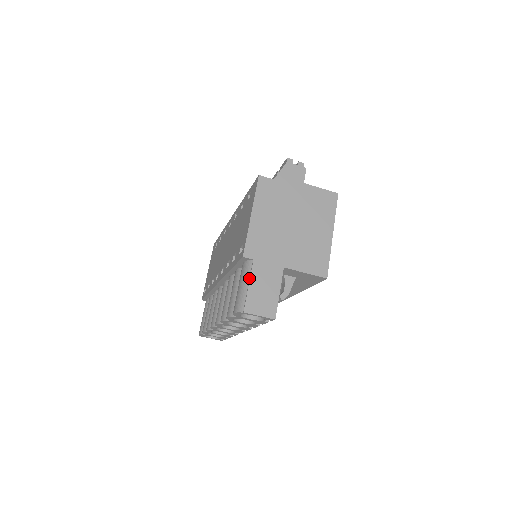
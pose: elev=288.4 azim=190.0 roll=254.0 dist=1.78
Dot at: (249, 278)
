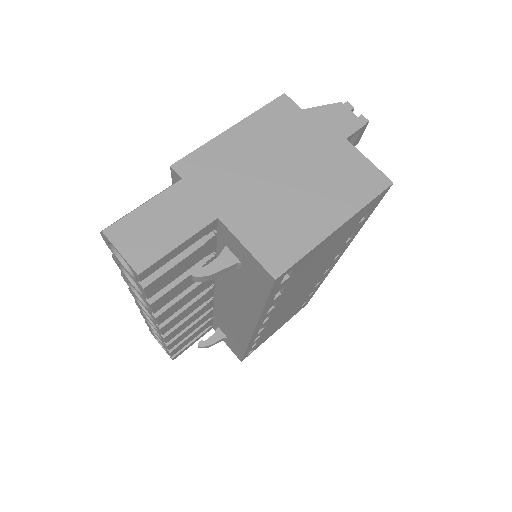
Dot at: (155, 197)
